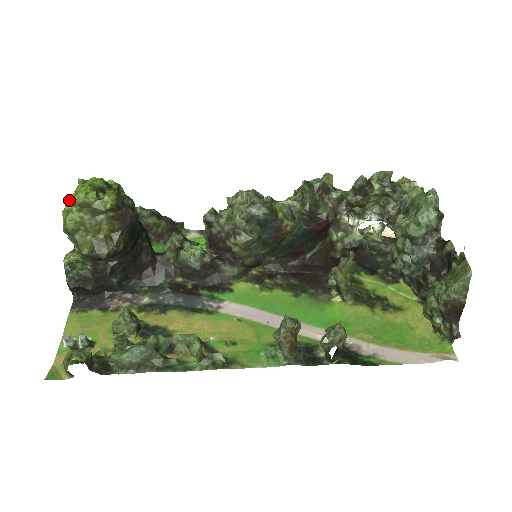
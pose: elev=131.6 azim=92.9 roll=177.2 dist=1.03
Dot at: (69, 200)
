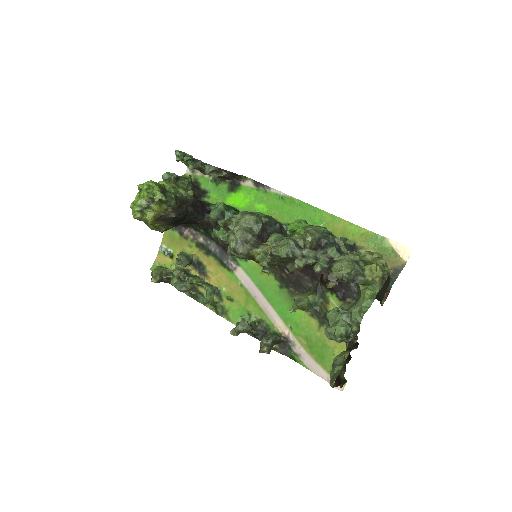
Dot at: (131, 207)
